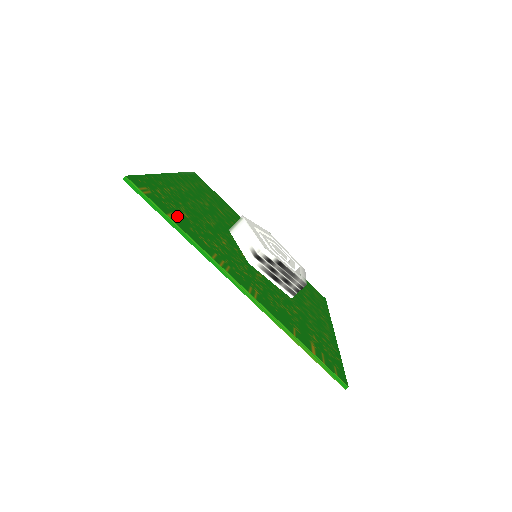
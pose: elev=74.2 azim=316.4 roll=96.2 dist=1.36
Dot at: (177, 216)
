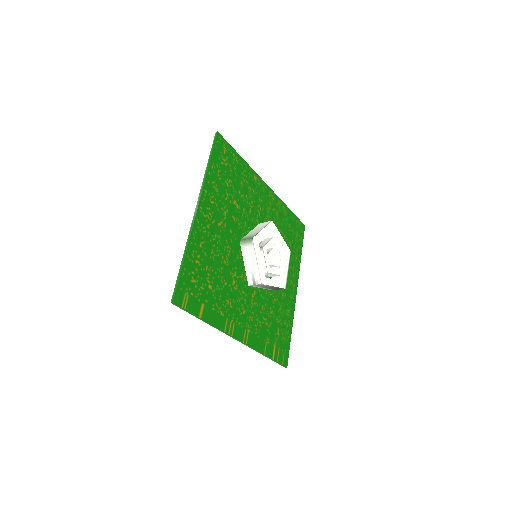
Dot at: (205, 303)
